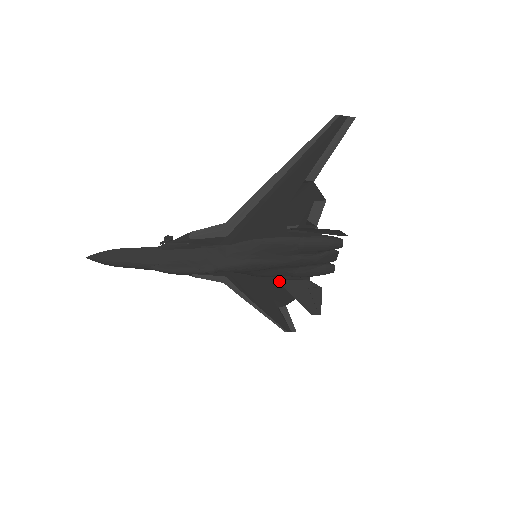
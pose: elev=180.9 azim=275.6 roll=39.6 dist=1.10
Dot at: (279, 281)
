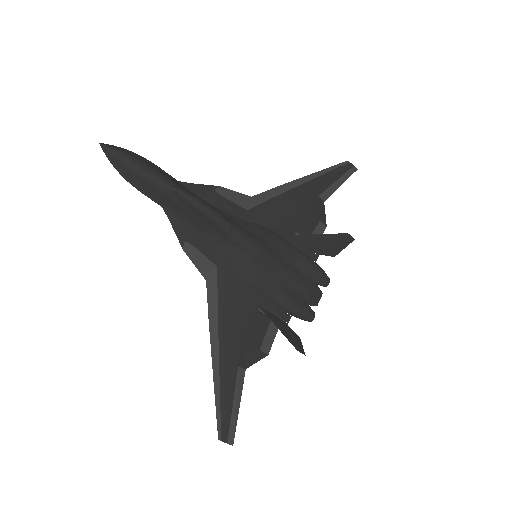
Dot at: (261, 308)
